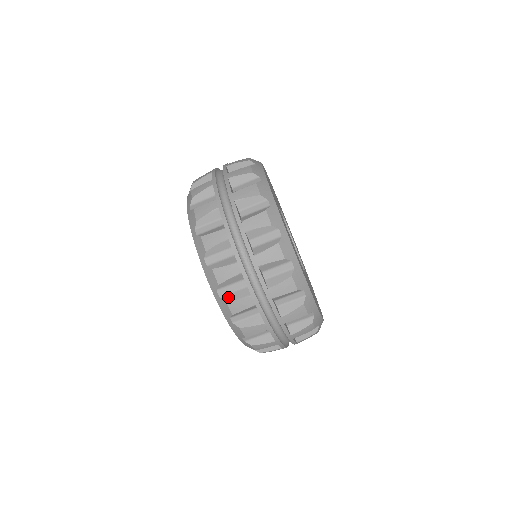
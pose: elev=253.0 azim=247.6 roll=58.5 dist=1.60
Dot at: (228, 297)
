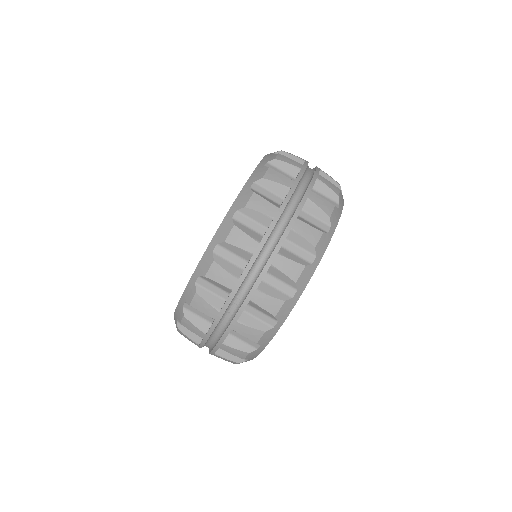
Dot at: (189, 315)
